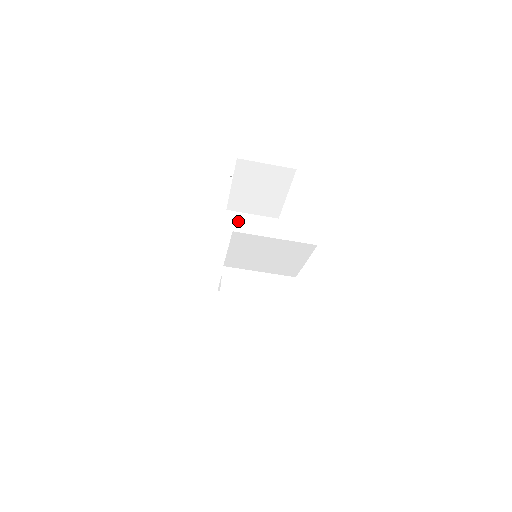
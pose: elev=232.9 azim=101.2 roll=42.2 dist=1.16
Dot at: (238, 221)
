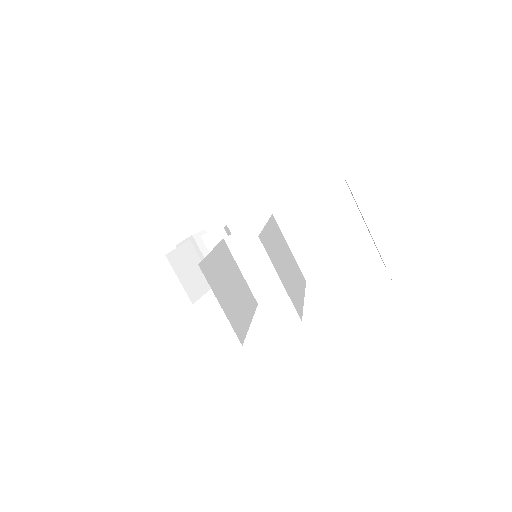
Dot at: occluded
